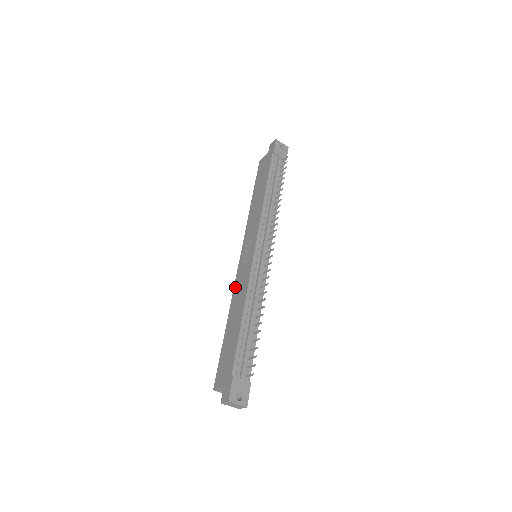
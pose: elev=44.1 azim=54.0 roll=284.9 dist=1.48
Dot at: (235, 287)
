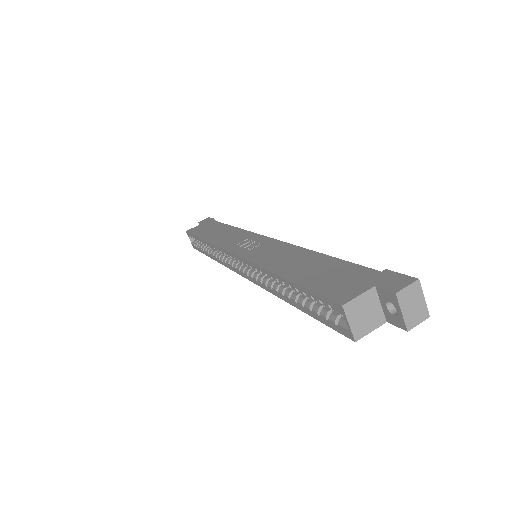
Dot at: (256, 259)
